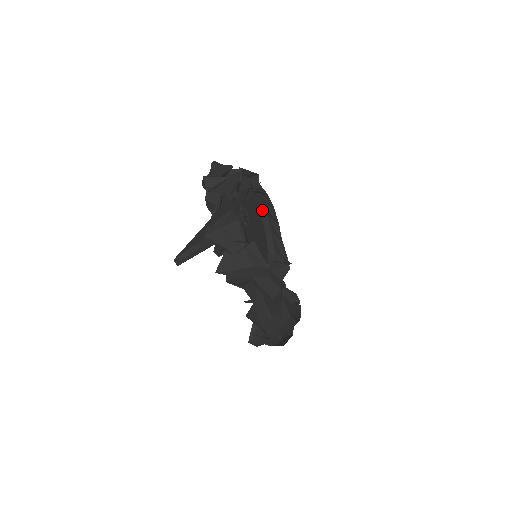
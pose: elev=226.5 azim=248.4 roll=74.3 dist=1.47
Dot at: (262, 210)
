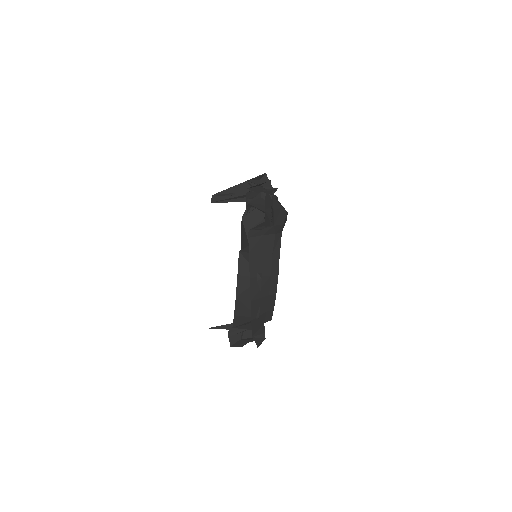
Dot at: occluded
